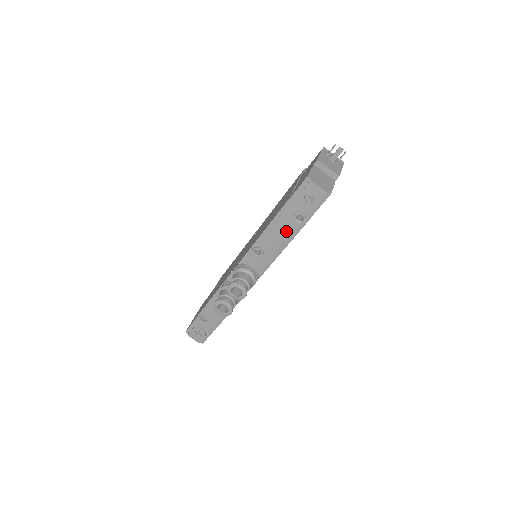
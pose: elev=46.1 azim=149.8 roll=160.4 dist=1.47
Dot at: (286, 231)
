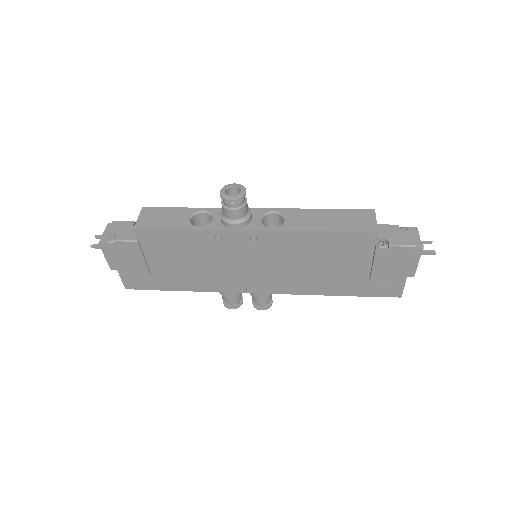
Dot at: occluded
